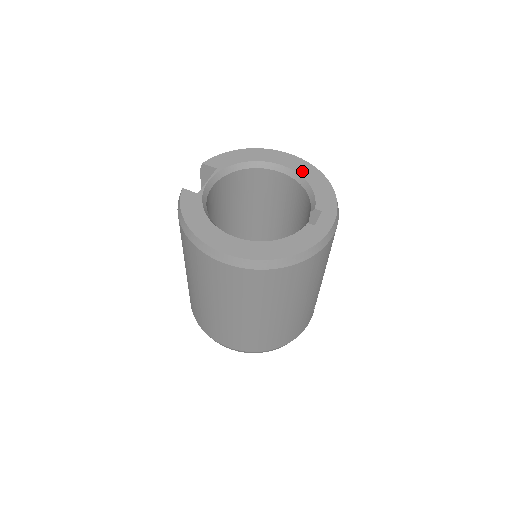
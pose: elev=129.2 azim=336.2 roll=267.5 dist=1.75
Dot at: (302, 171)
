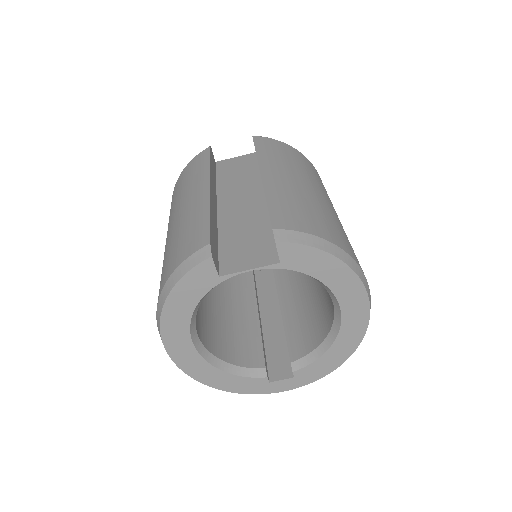
Dot at: (345, 335)
